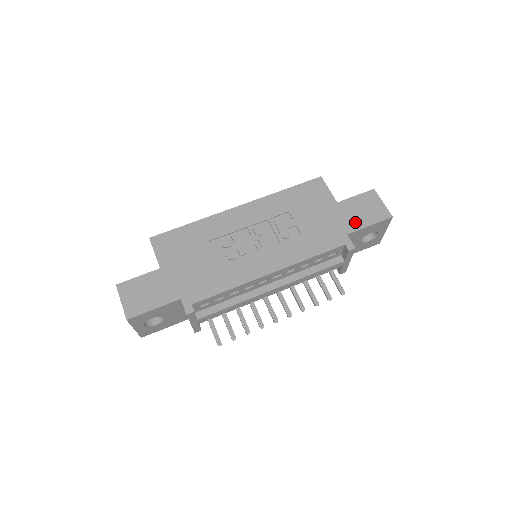
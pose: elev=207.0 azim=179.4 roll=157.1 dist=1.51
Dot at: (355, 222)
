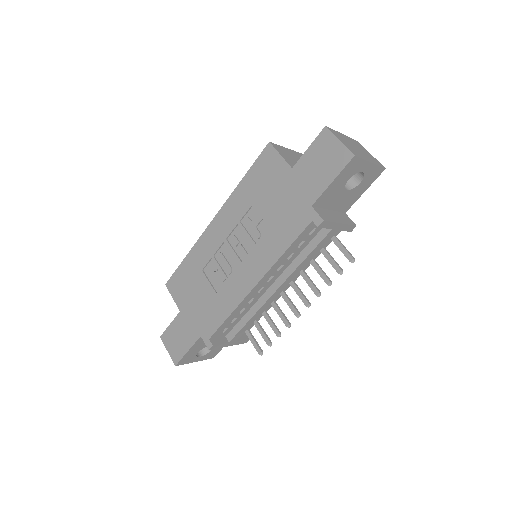
Dot at: (315, 185)
